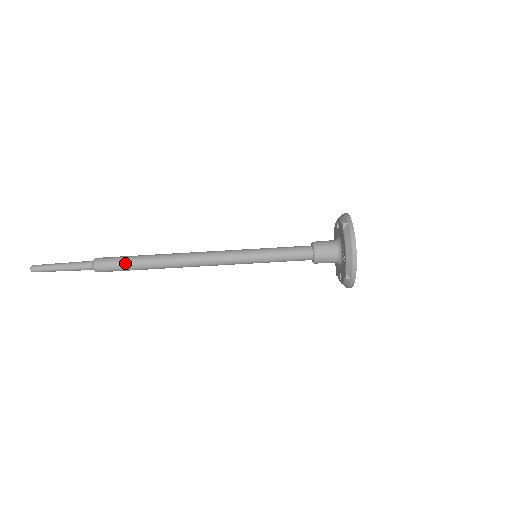
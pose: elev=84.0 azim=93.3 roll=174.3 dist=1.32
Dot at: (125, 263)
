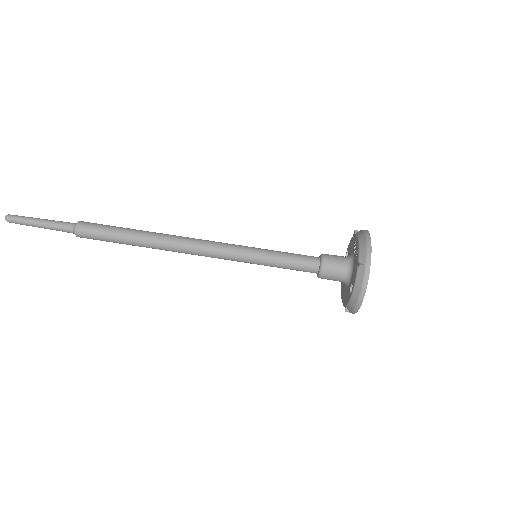
Dot at: (112, 227)
